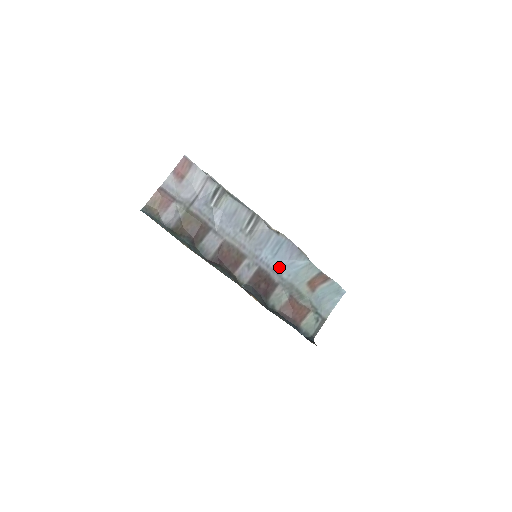
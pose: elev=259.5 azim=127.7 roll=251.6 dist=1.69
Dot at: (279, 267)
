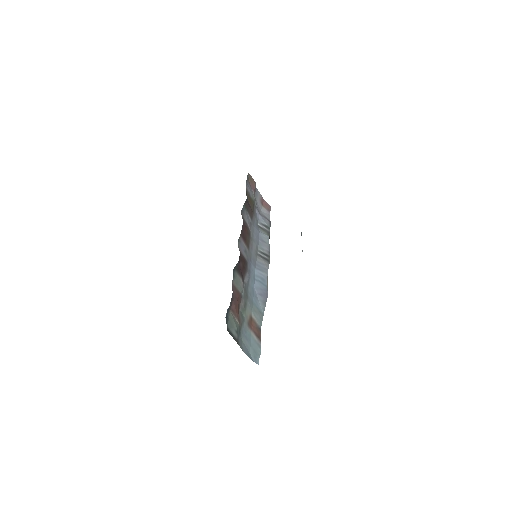
Dot at: (251, 283)
